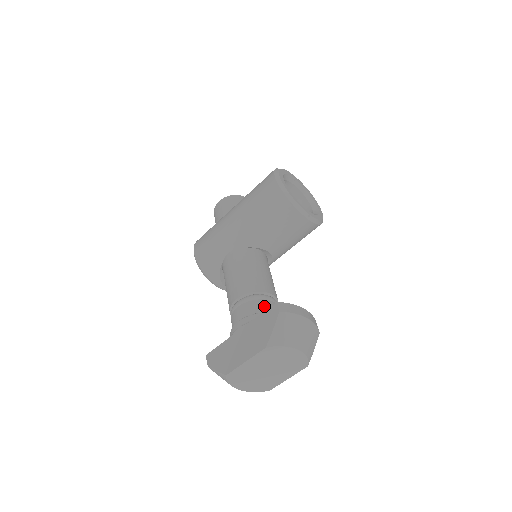
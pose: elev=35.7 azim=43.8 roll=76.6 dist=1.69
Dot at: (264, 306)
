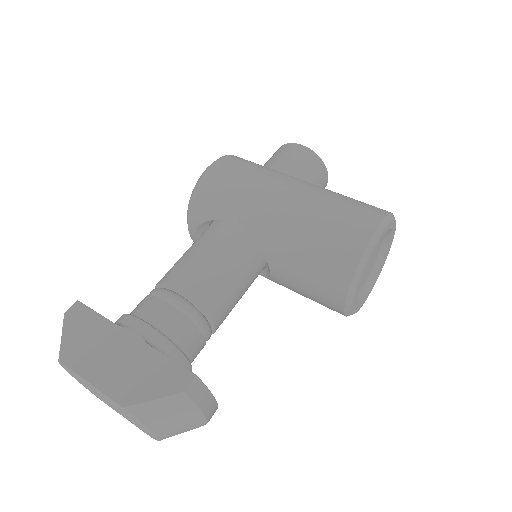
Dot at: (189, 337)
